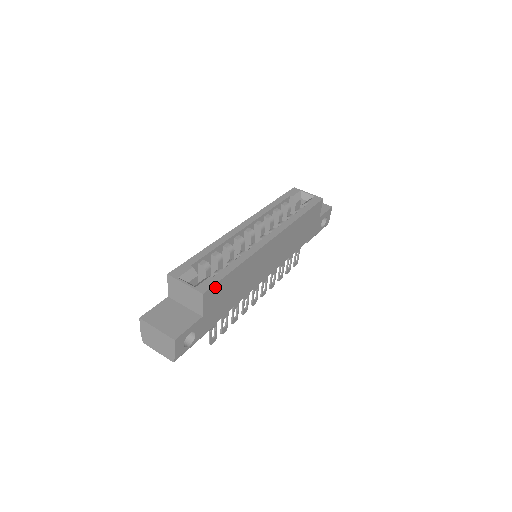
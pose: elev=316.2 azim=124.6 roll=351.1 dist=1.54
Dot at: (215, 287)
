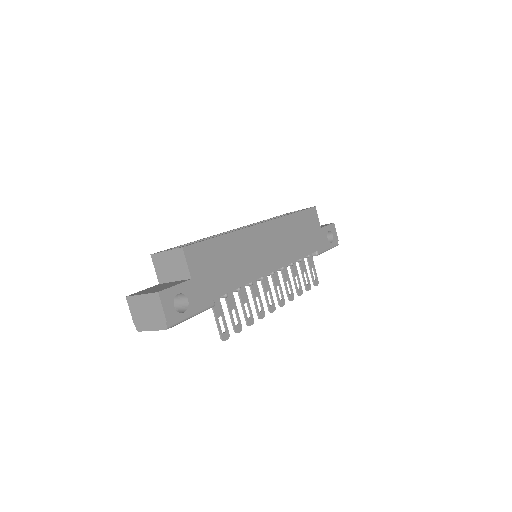
Dot at: (198, 247)
